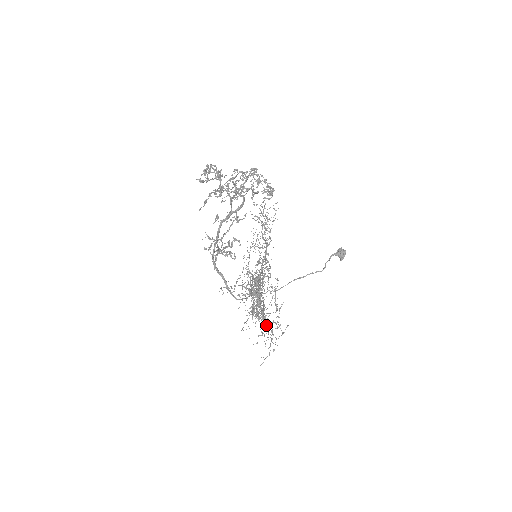
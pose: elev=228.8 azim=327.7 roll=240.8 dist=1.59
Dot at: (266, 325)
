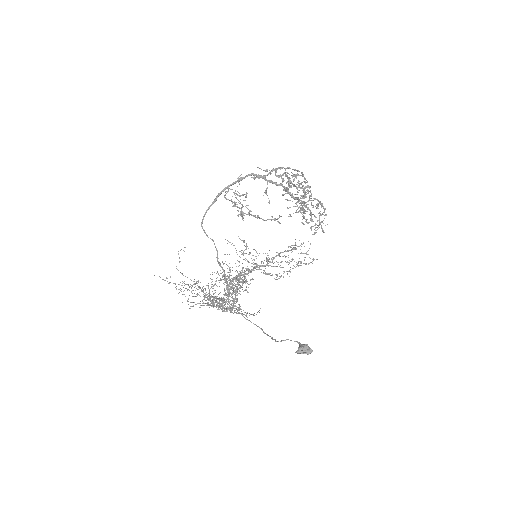
Dot at: occluded
